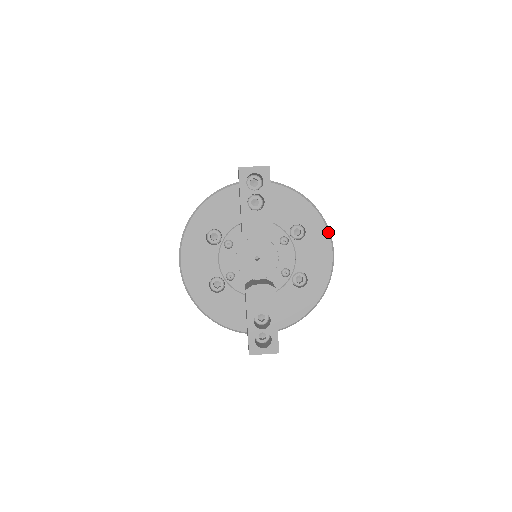
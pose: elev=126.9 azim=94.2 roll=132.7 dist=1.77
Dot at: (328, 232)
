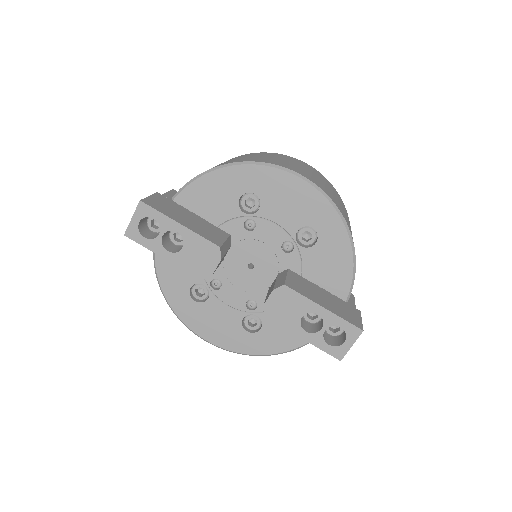
Dot at: (272, 168)
